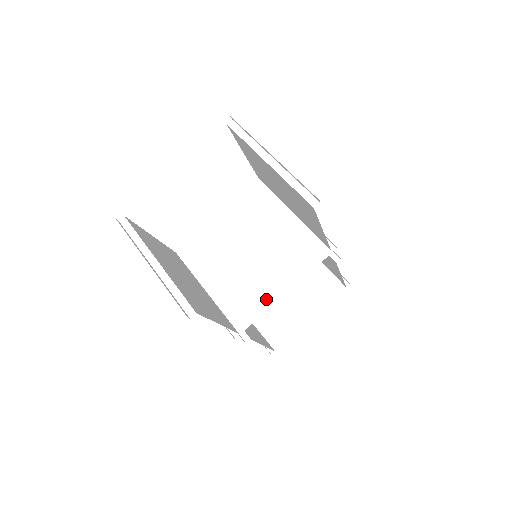
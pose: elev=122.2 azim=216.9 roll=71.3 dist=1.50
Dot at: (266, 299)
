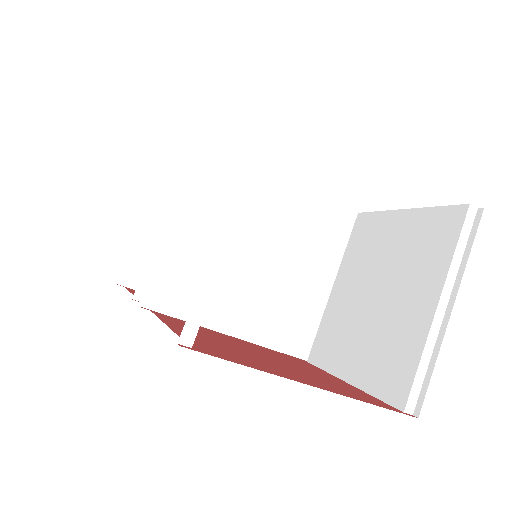
Dot at: (213, 315)
